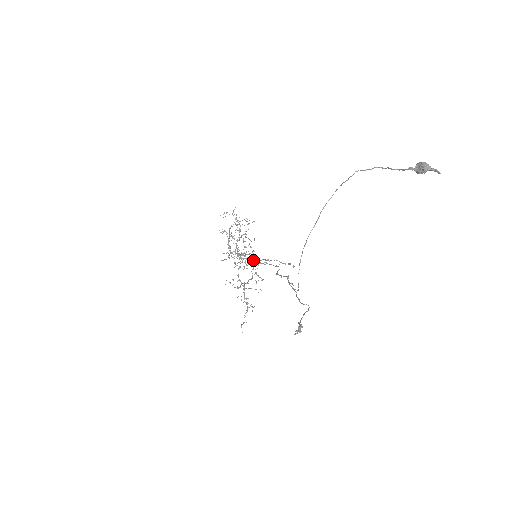
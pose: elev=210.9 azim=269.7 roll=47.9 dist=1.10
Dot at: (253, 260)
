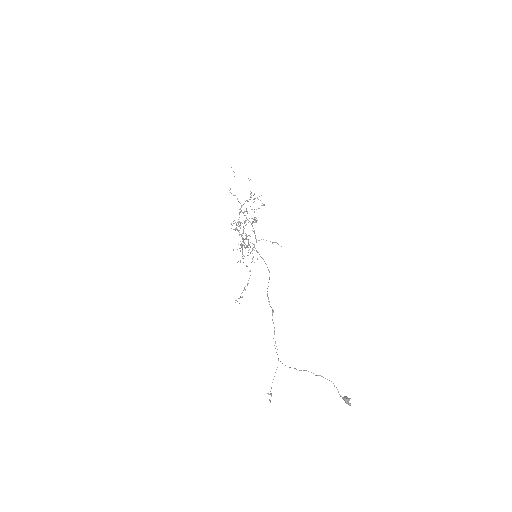
Dot at: (253, 222)
